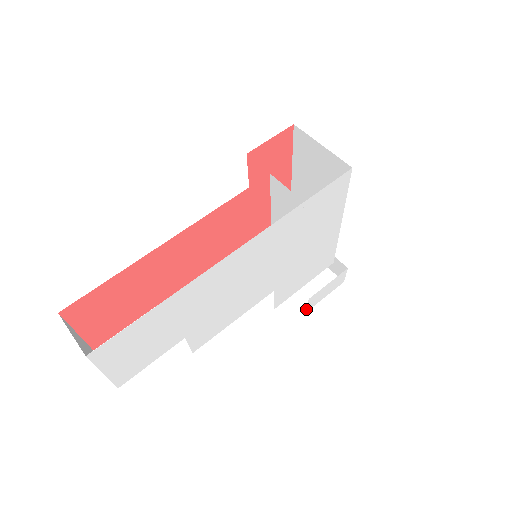
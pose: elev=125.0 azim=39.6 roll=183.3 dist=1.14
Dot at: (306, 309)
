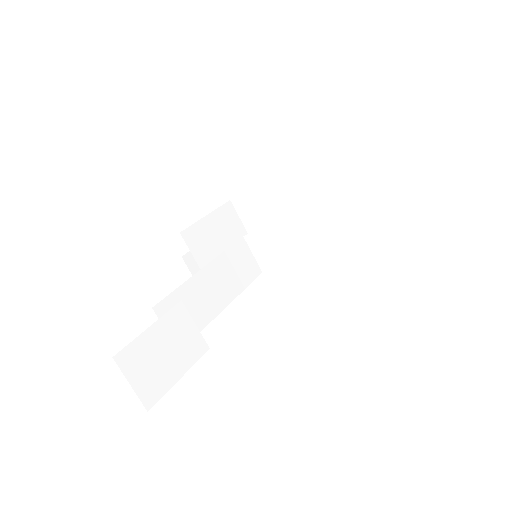
Dot at: occluded
